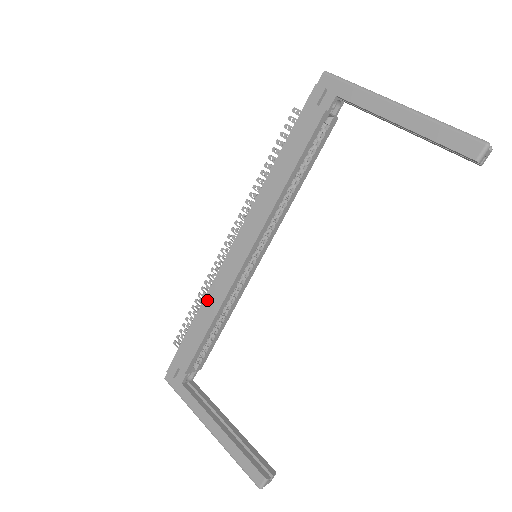
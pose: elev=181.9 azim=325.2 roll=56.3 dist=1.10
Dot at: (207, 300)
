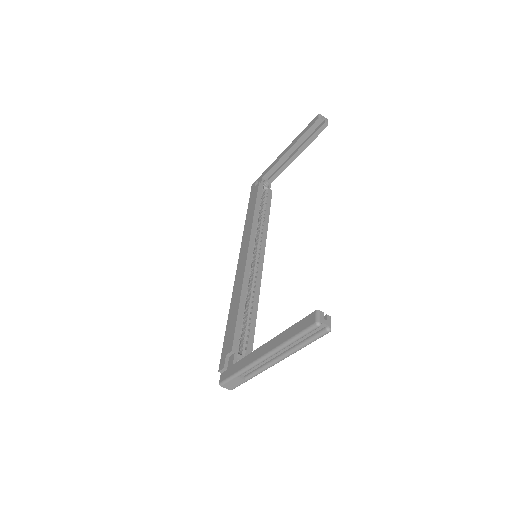
Dot at: (233, 297)
